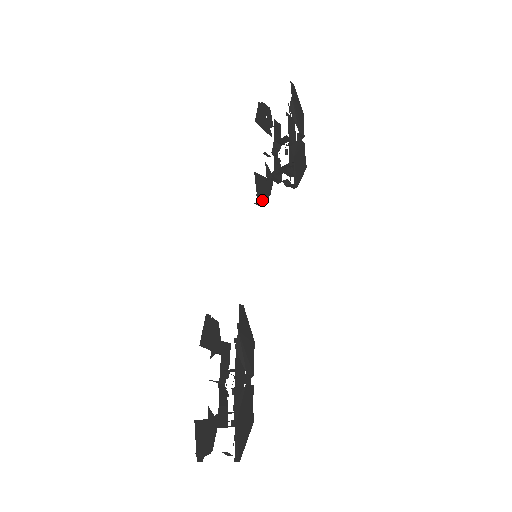
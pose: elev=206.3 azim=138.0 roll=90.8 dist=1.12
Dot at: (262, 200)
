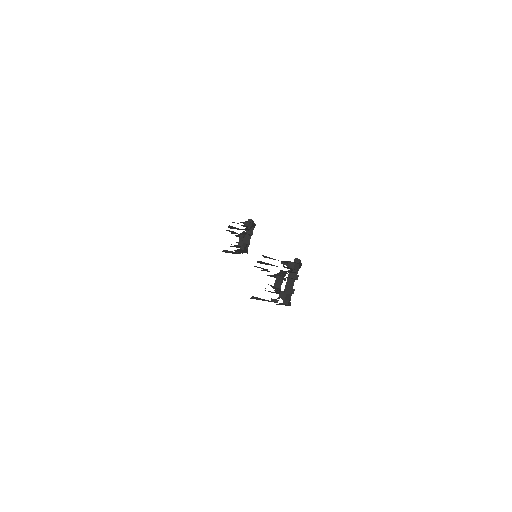
Dot at: (244, 247)
